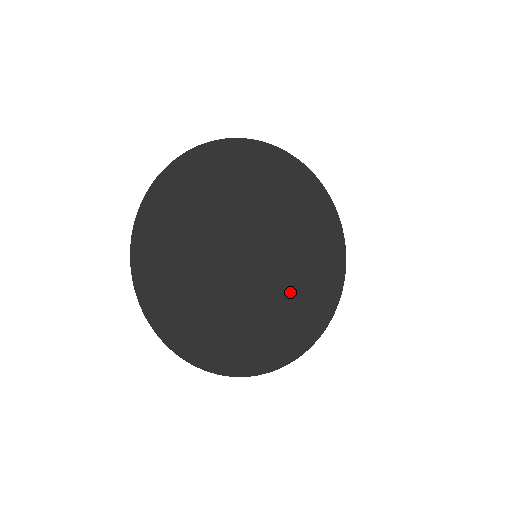
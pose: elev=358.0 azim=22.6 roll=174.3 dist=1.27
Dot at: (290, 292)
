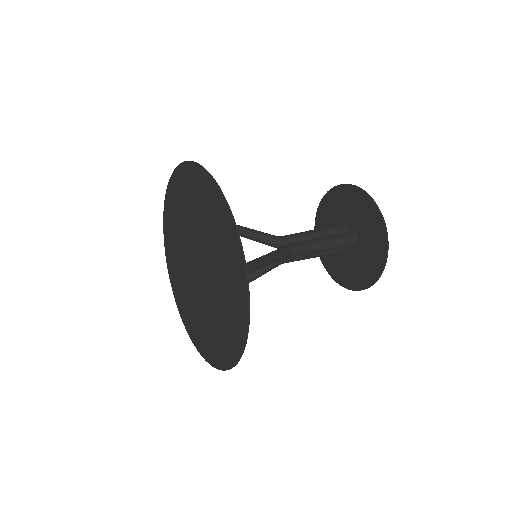
Dot at: (226, 278)
